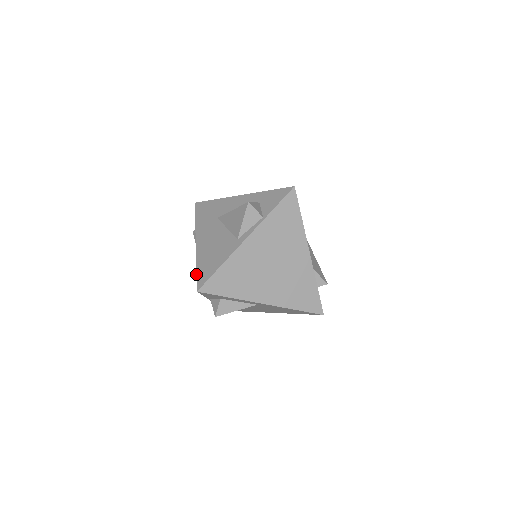
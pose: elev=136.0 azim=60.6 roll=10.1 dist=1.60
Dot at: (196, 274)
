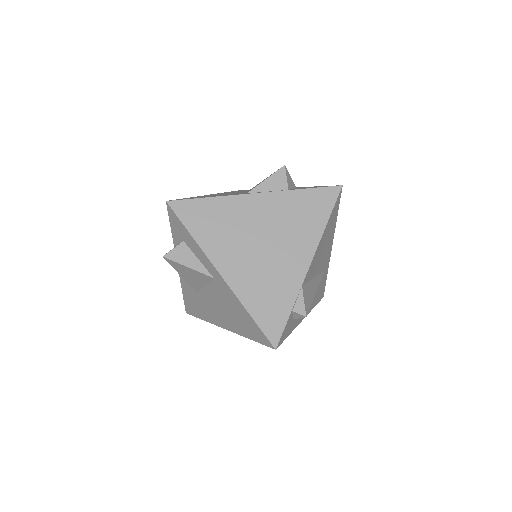
Dot at: occluded
